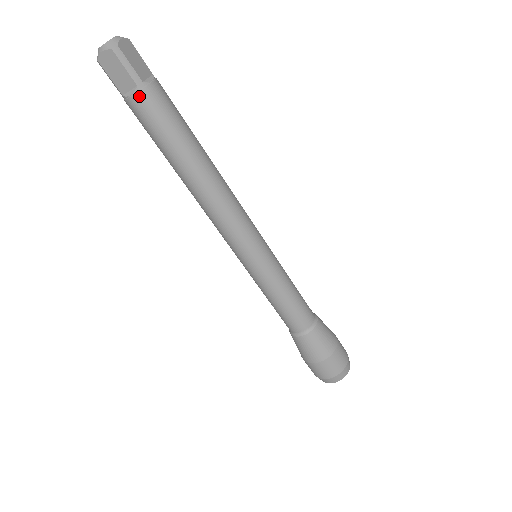
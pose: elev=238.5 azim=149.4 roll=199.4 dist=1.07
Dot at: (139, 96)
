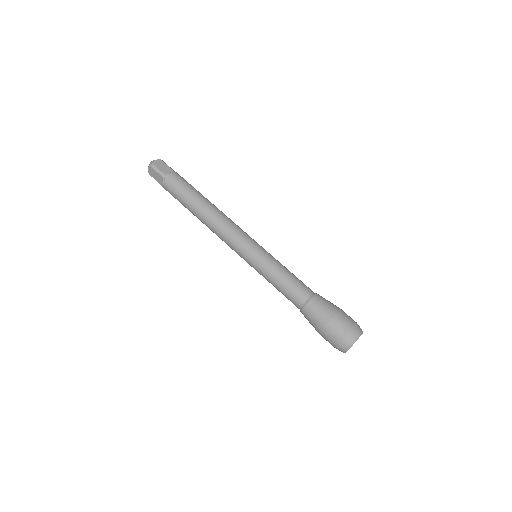
Dot at: (165, 182)
